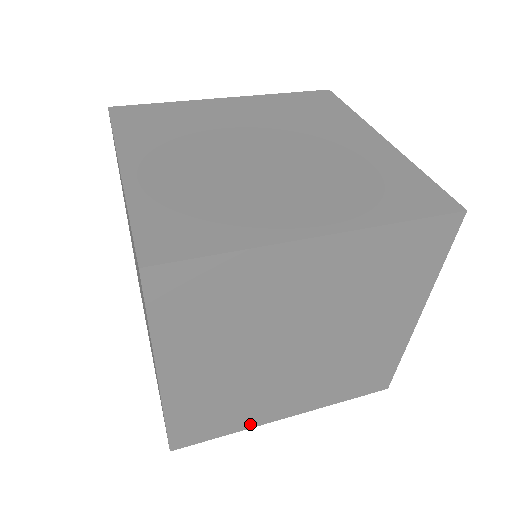
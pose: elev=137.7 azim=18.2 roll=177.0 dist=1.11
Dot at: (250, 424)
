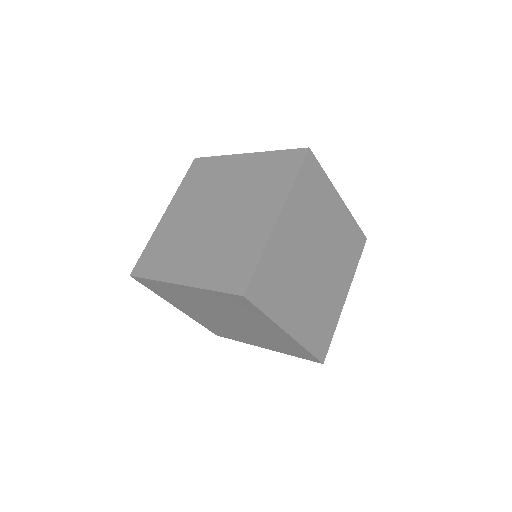
Dot at: (166, 299)
